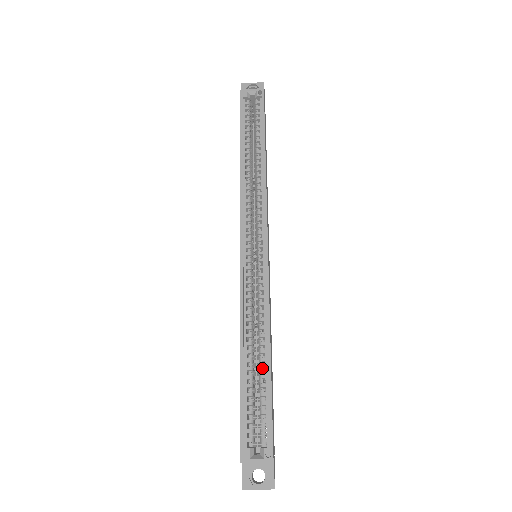
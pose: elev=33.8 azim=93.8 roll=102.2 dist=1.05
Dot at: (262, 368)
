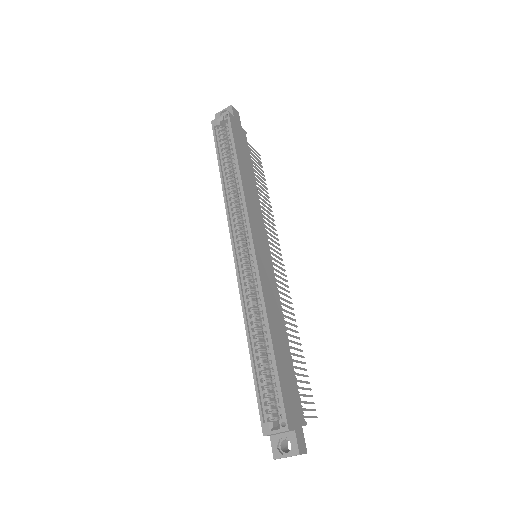
Dot at: (267, 351)
